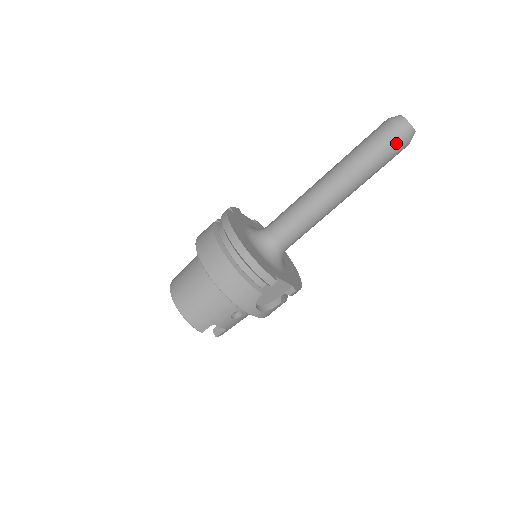
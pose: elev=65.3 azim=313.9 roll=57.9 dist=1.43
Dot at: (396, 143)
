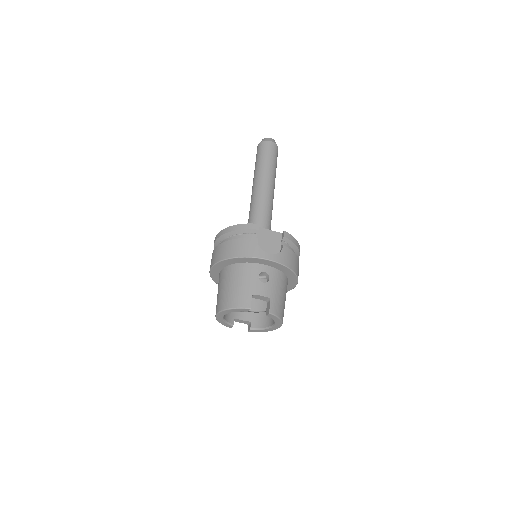
Dot at: (266, 146)
